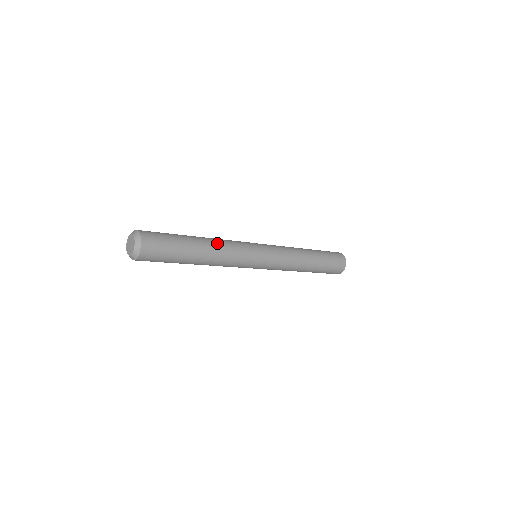
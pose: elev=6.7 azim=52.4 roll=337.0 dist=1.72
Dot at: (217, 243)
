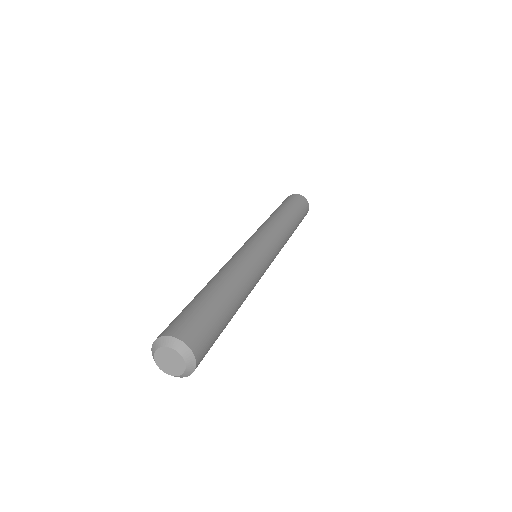
Dot at: occluded
